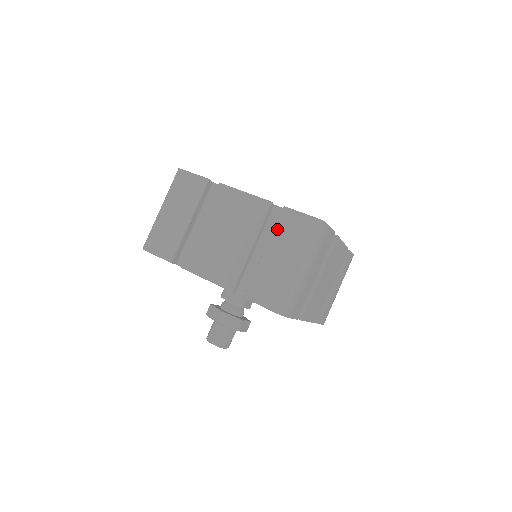
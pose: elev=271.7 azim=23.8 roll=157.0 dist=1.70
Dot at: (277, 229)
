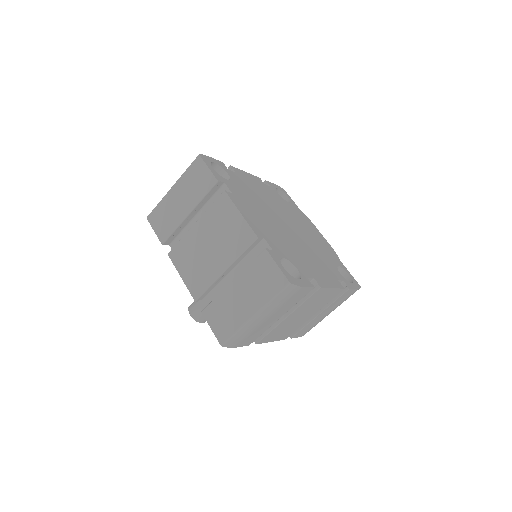
Dot at: (251, 267)
